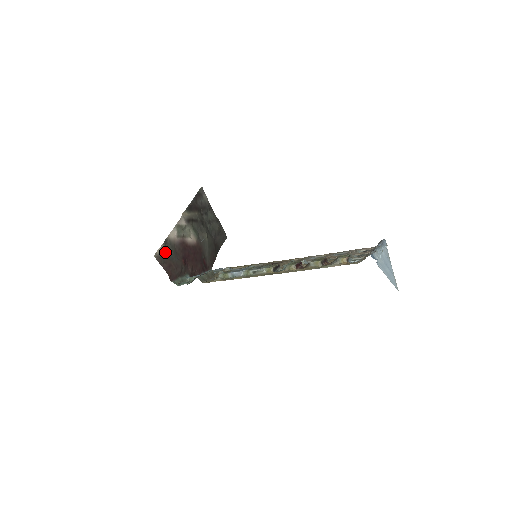
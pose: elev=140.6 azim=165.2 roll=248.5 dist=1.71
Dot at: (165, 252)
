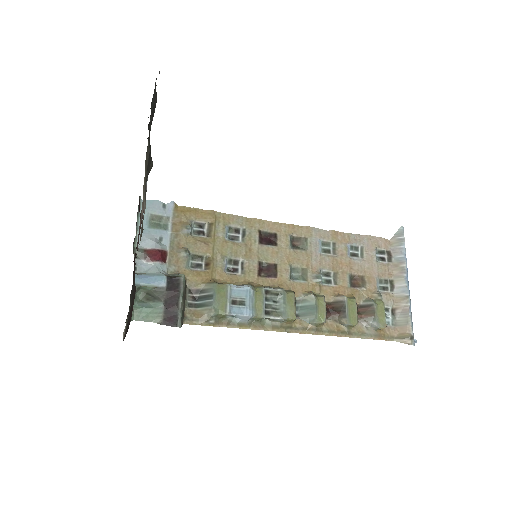
Dot at: occluded
